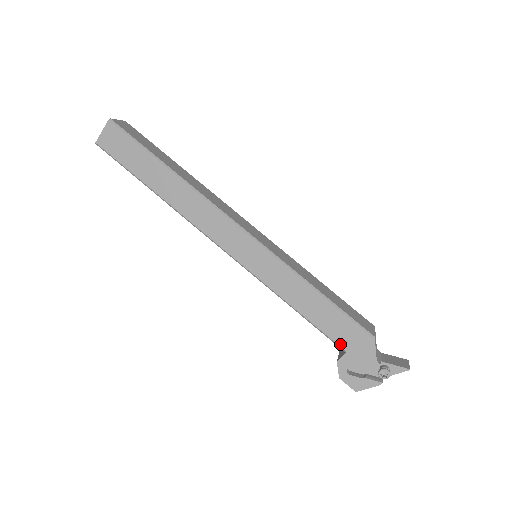
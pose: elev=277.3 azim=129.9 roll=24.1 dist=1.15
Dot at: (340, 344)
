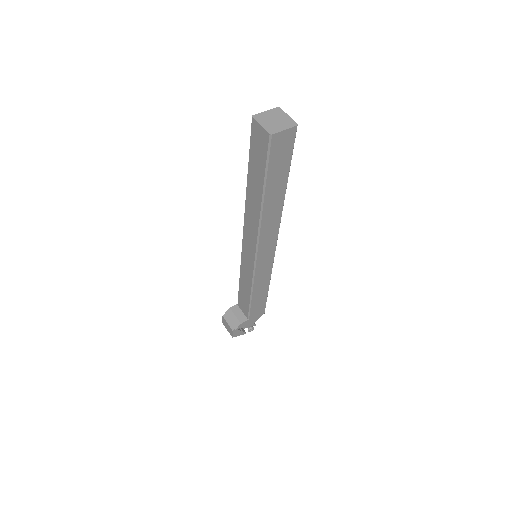
Dot at: (251, 315)
